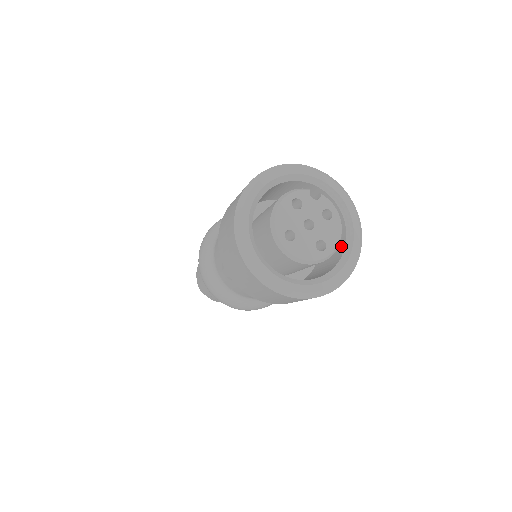
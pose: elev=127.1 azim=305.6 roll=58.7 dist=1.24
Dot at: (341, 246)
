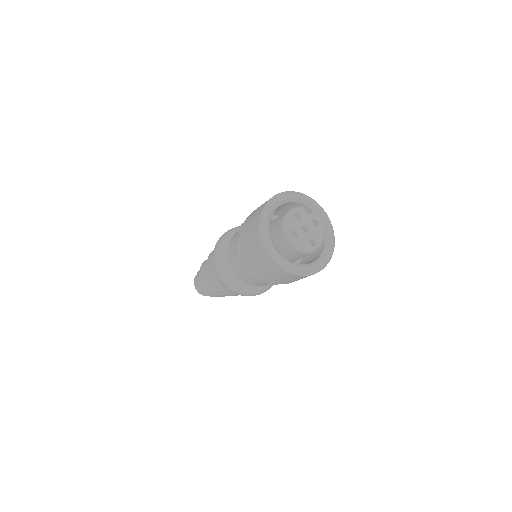
Dot at: (322, 245)
